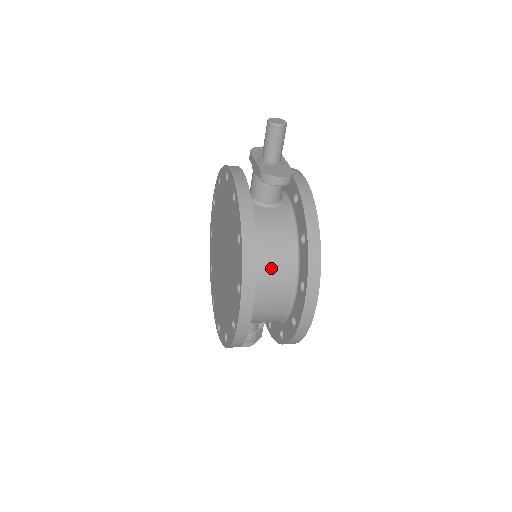
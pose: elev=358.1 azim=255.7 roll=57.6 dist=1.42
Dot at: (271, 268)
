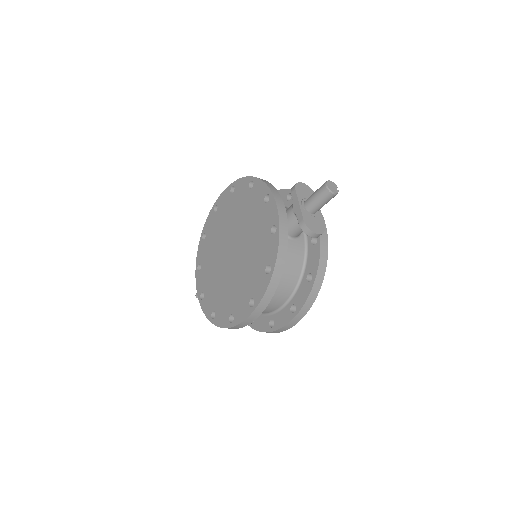
Dot at: (277, 289)
